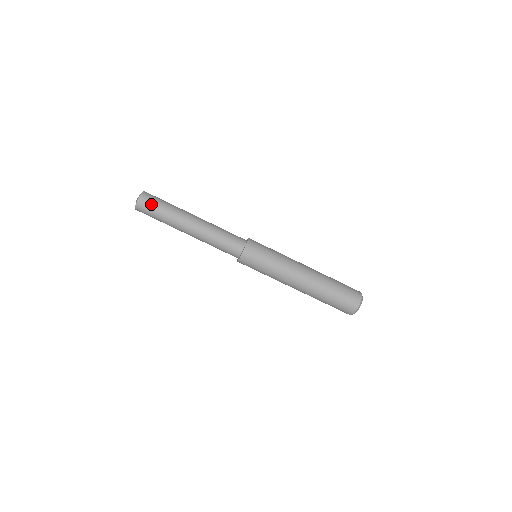
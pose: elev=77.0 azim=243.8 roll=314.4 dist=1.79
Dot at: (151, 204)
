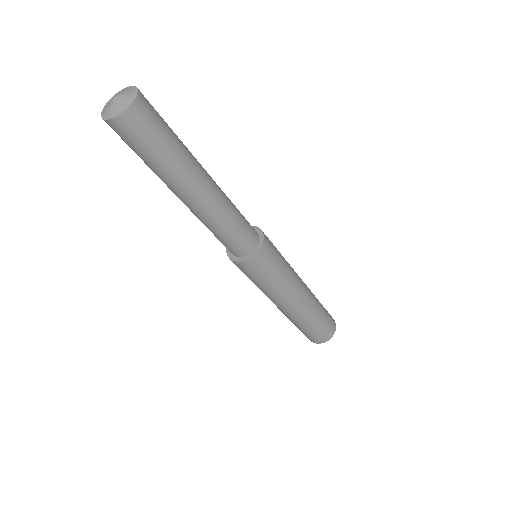
Dot at: (138, 137)
